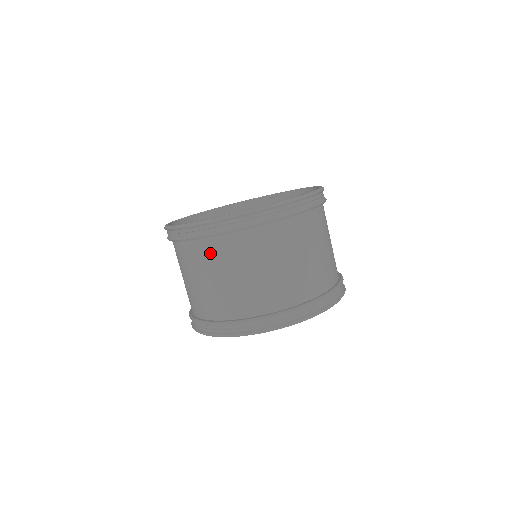
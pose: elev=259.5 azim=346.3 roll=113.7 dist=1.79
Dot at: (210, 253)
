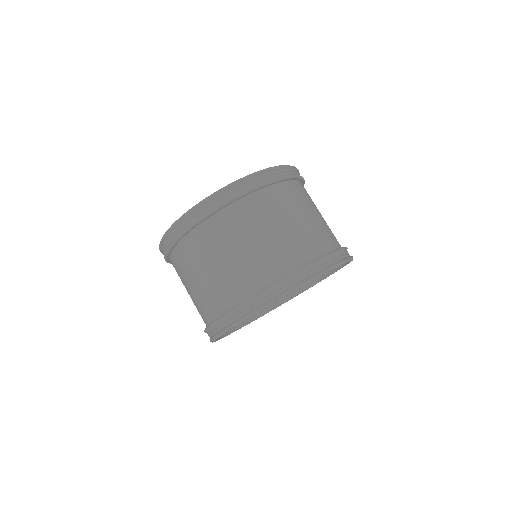
Dot at: (180, 263)
